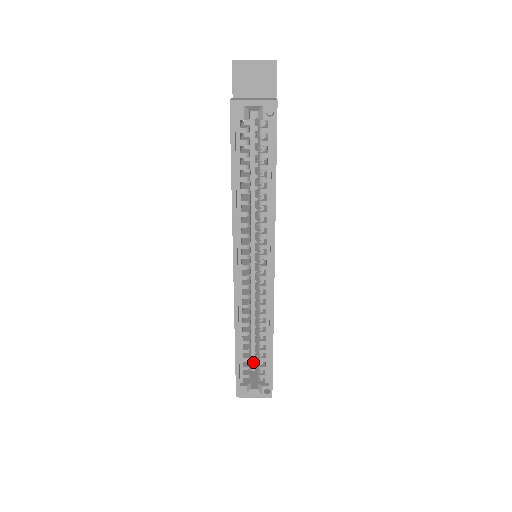
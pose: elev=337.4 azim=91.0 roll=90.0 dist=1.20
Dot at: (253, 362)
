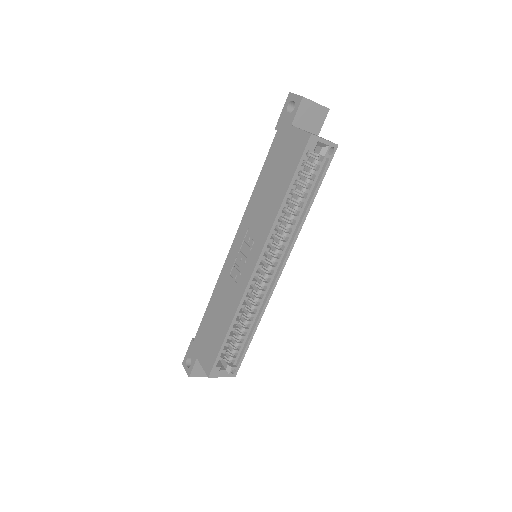
Dot at: occluded
